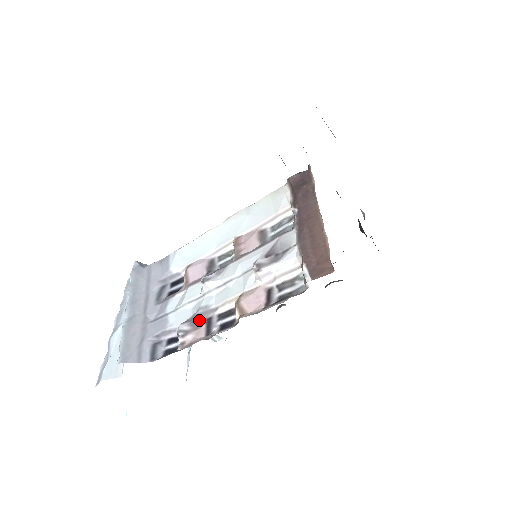
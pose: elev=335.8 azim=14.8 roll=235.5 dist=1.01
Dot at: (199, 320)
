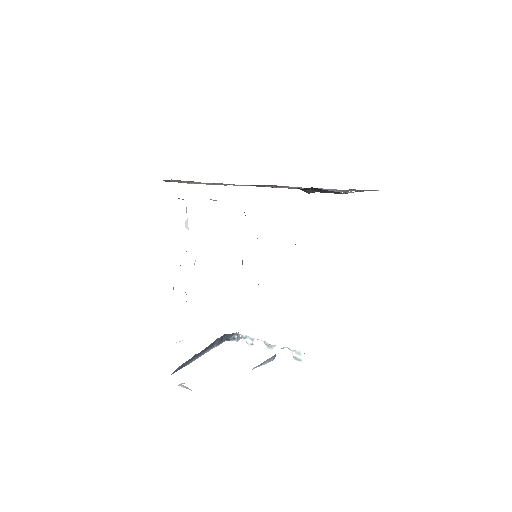
Dot at: occluded
